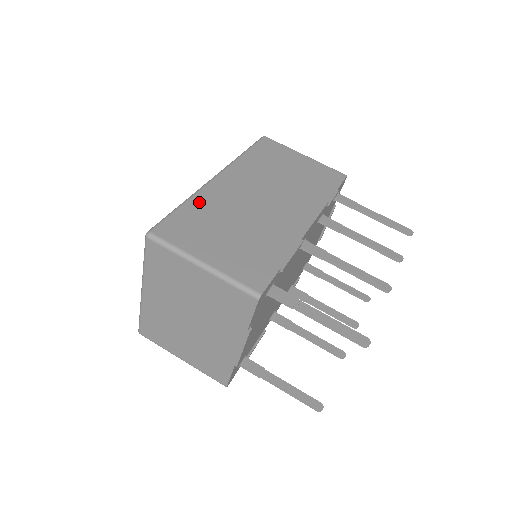
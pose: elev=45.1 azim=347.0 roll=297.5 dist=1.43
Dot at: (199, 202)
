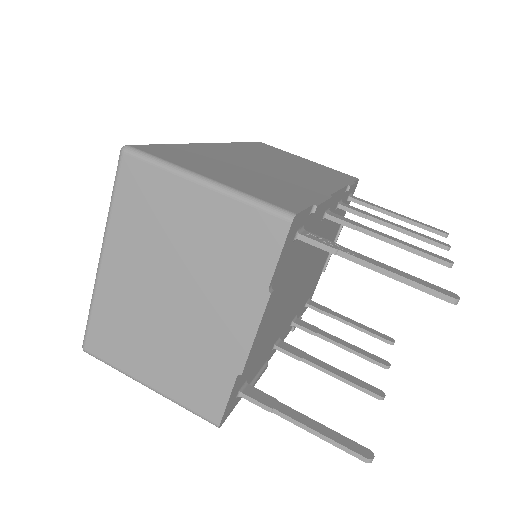
Dot at: (193, 148)
